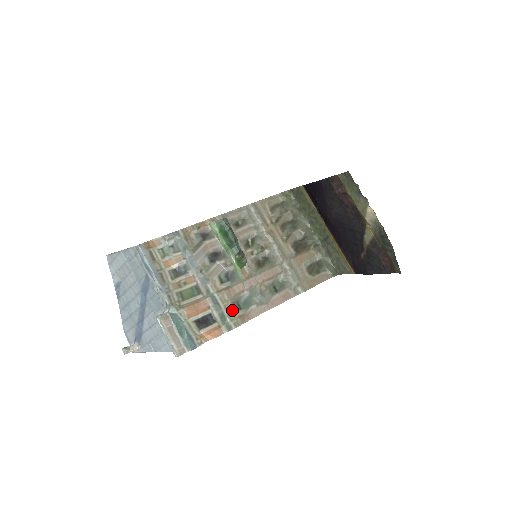
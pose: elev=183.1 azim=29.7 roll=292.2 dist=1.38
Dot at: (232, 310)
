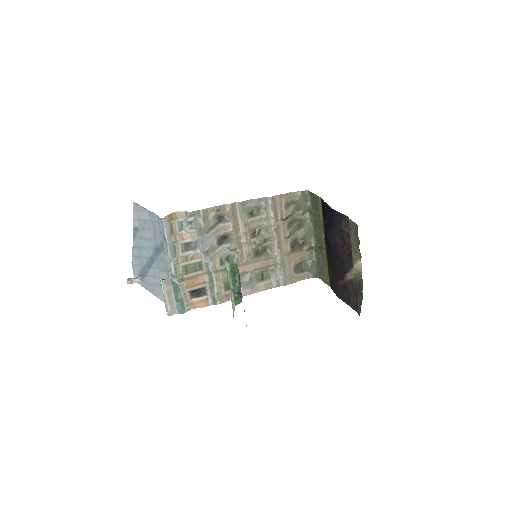
Dot at: (222, 289)
